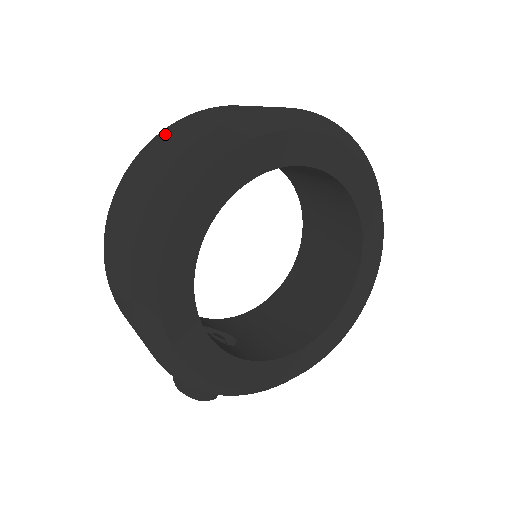
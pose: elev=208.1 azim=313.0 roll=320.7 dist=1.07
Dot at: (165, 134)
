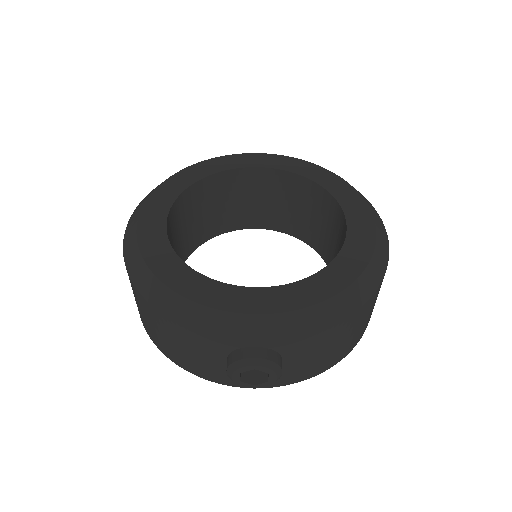
Dot at: occluded
